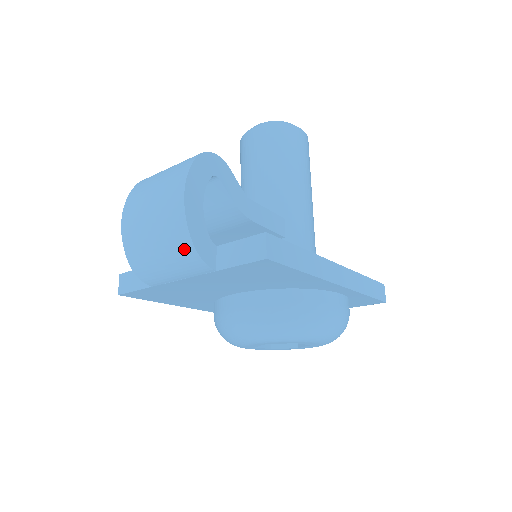
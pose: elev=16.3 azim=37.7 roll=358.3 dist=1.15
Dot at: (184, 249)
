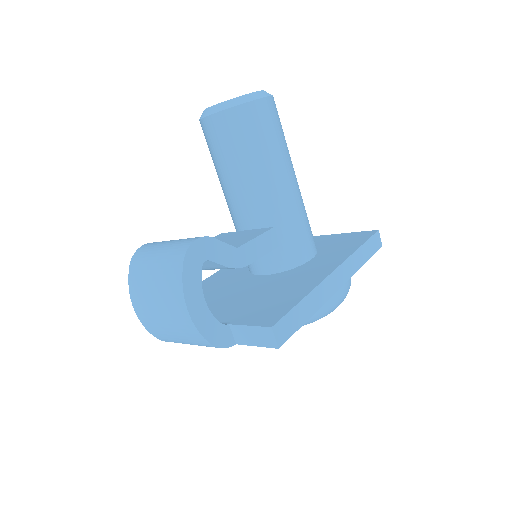
Dot at: (204, 344)
